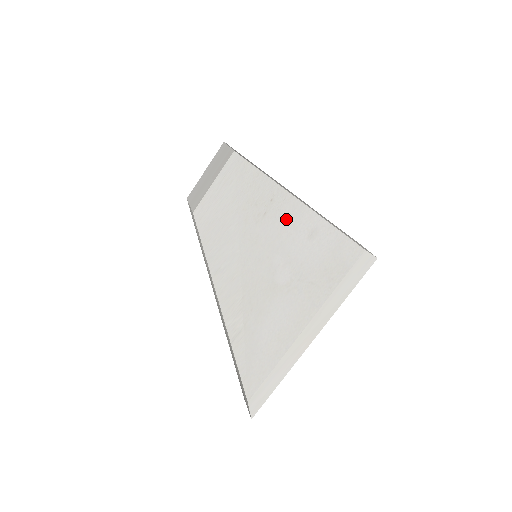
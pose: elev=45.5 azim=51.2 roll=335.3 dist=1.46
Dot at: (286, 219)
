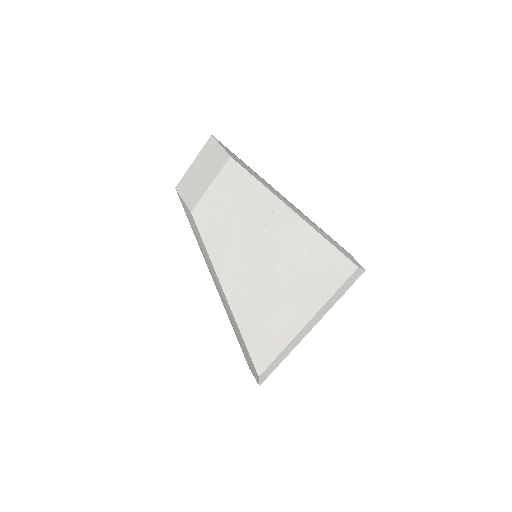
Dot at: (287, 232)
